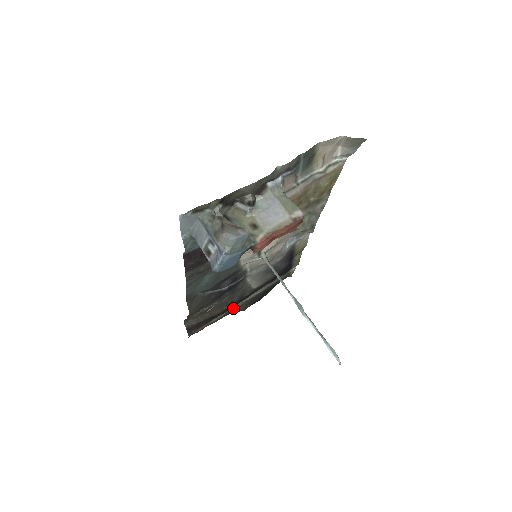
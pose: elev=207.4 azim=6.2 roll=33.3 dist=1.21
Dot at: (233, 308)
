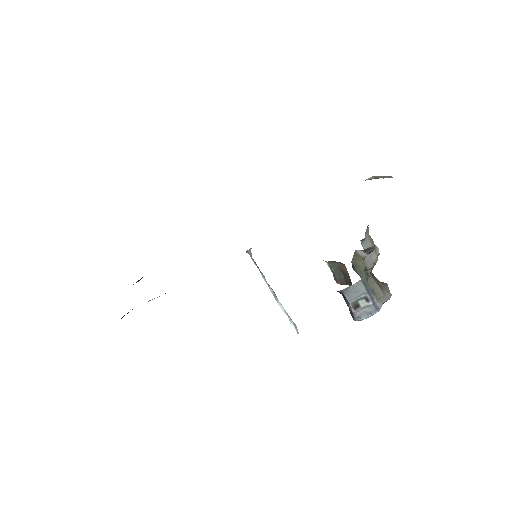
Dot at: occluded
